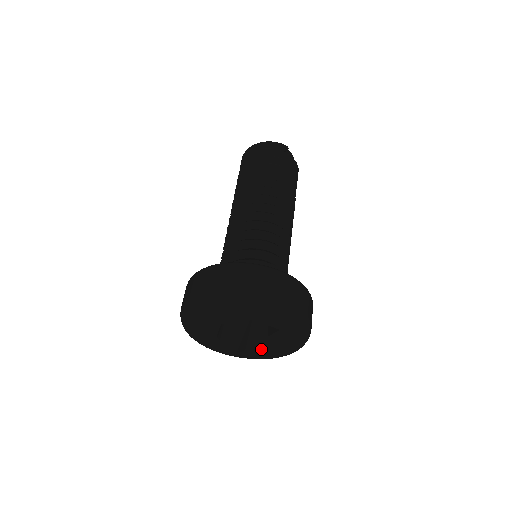
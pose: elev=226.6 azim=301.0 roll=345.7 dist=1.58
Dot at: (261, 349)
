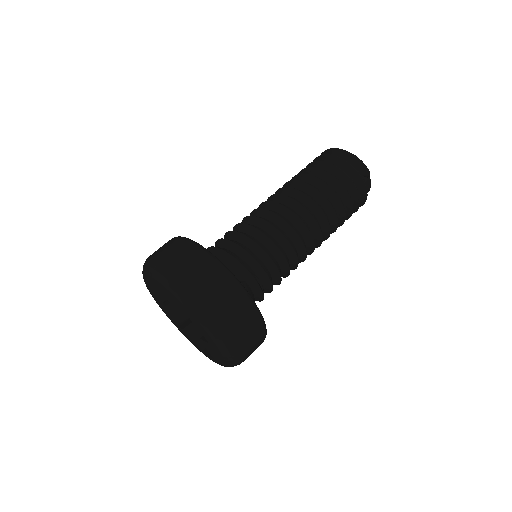
Dot at: (196, 339)
